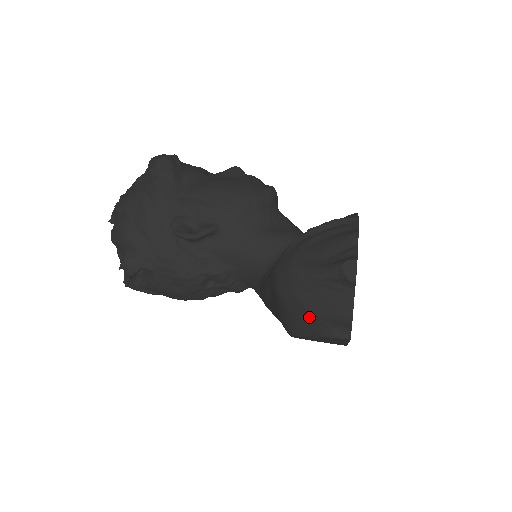
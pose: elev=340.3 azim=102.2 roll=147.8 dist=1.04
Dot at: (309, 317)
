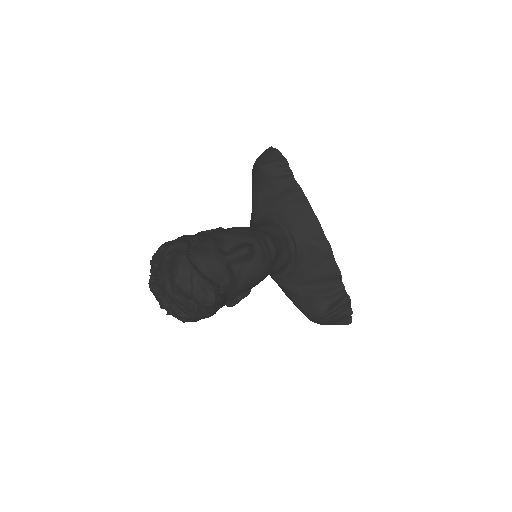
Dot at: occluded
